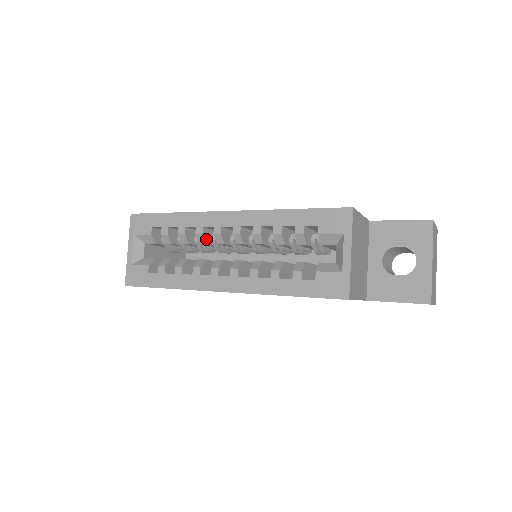
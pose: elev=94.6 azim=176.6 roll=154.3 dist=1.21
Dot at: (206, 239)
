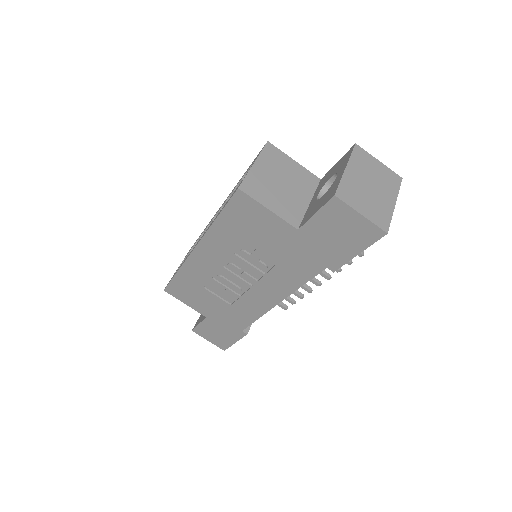
Dot at: occluded
